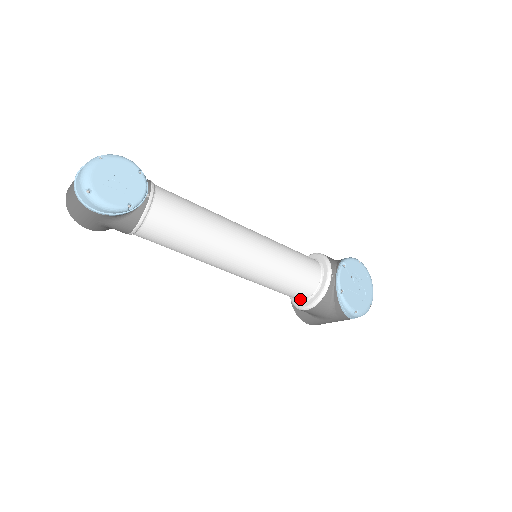
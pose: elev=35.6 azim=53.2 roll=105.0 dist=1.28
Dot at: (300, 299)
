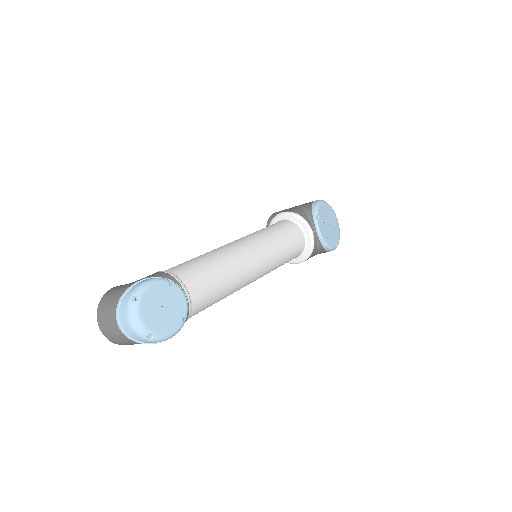
Dot at: occluded
